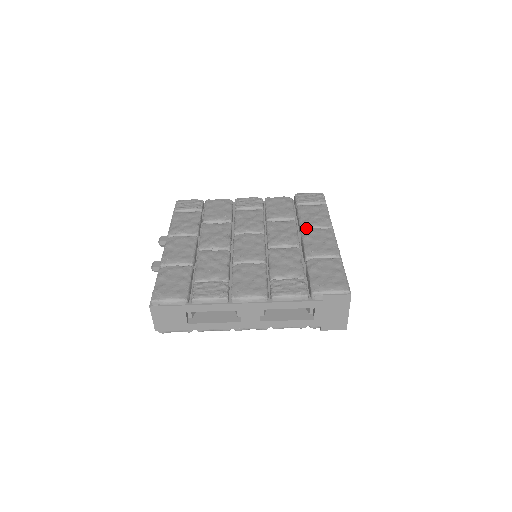
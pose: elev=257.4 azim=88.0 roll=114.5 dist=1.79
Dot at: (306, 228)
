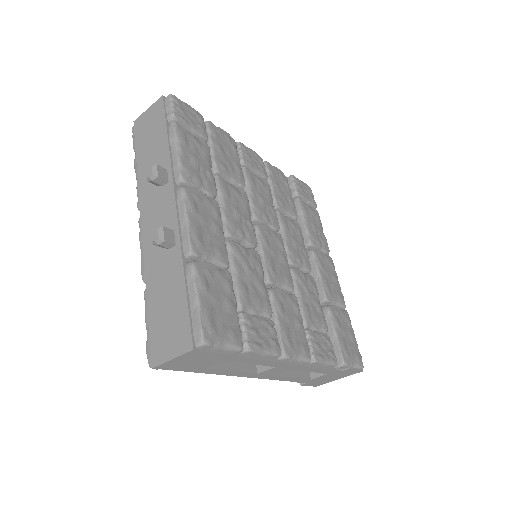
Dot at: (314, 246)
